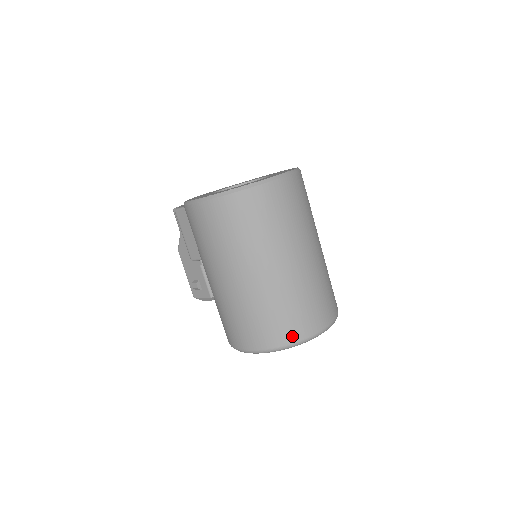
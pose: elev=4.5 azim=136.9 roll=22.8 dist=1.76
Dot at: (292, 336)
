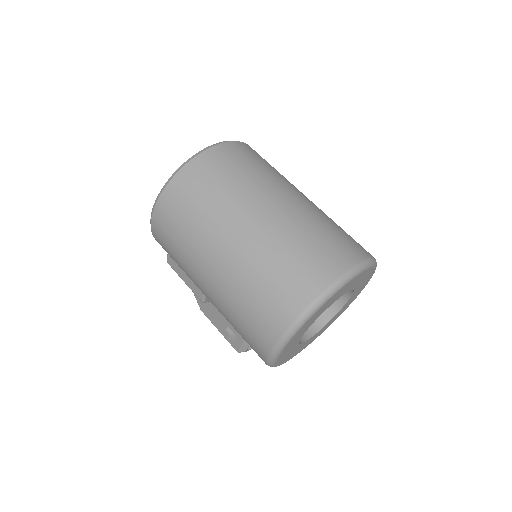
Dot at: (304, 295)
